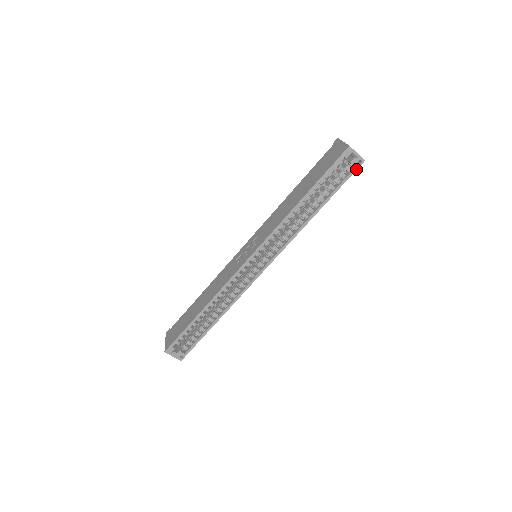
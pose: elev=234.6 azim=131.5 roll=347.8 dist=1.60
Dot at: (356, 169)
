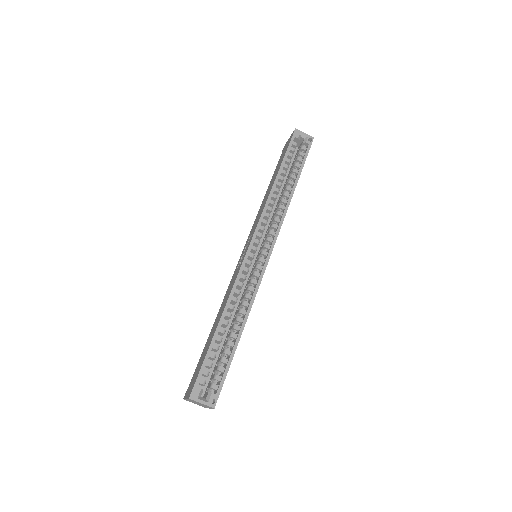
Dot at: (310, 145)
